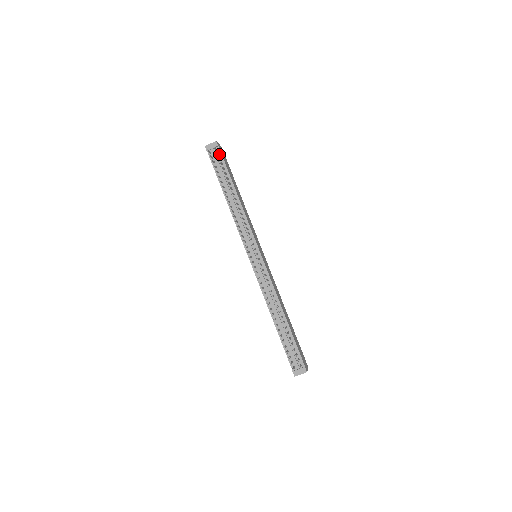
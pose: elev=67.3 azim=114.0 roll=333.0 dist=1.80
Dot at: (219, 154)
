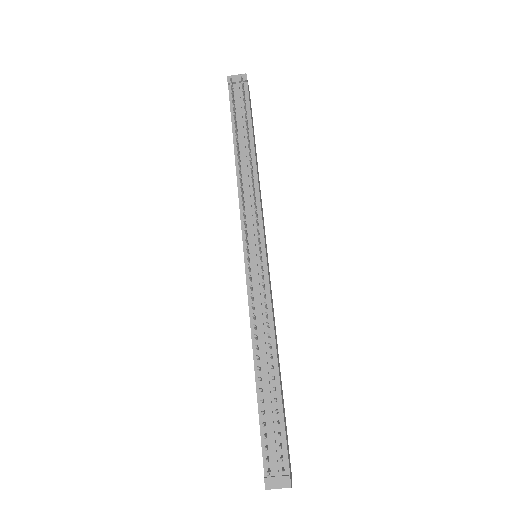
Dot at: (245, 92)
